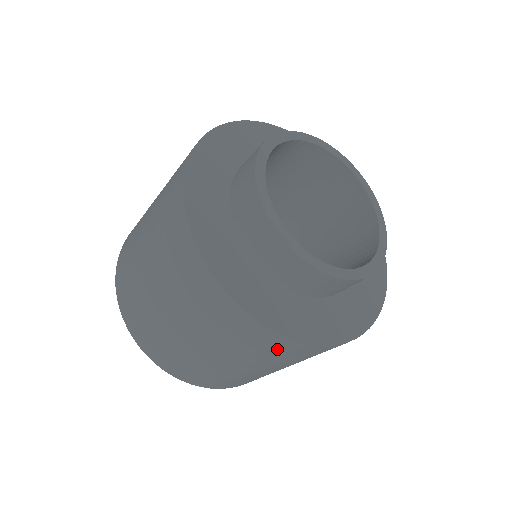
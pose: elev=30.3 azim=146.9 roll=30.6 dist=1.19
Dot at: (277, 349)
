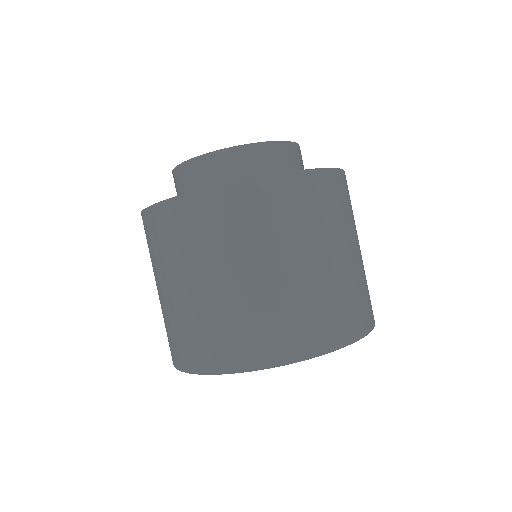
Dot at: (298, 198)
